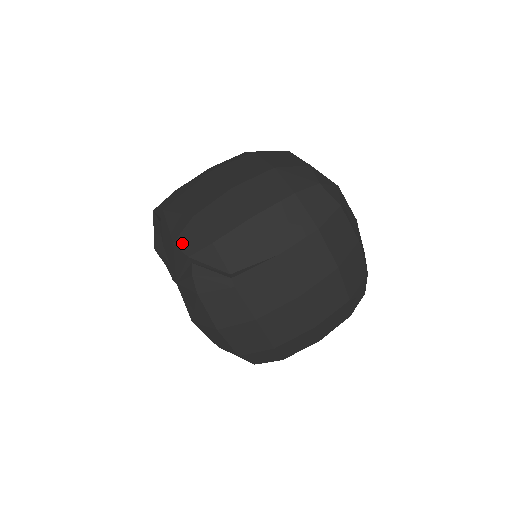
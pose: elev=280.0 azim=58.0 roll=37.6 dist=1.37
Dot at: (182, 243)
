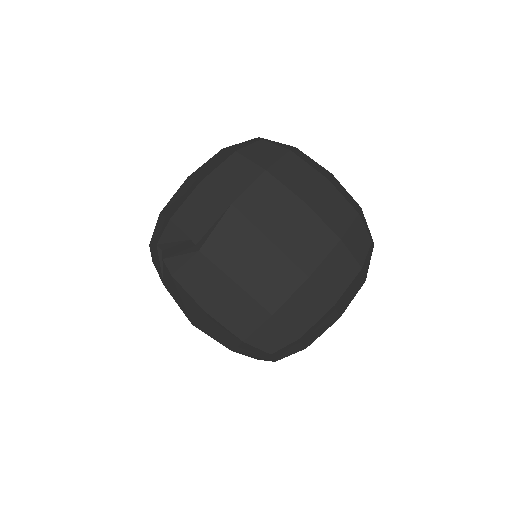
Dot at: (153, 239)
